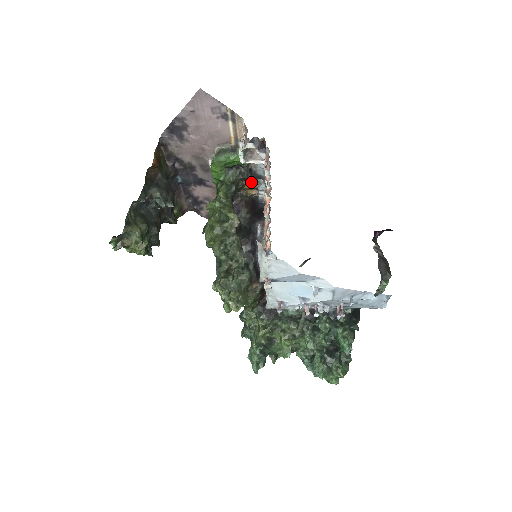
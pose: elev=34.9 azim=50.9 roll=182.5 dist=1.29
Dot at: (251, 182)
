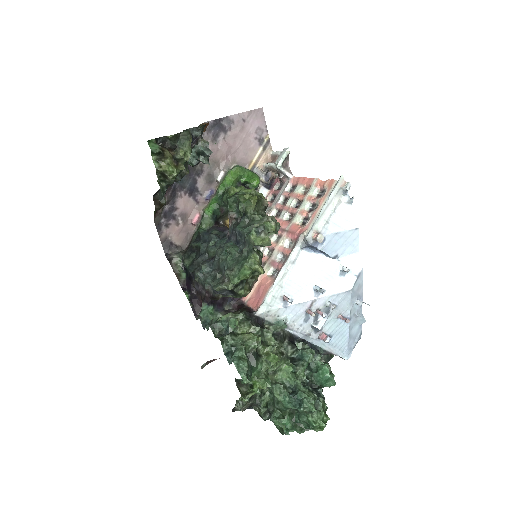
Dot at: occluded
